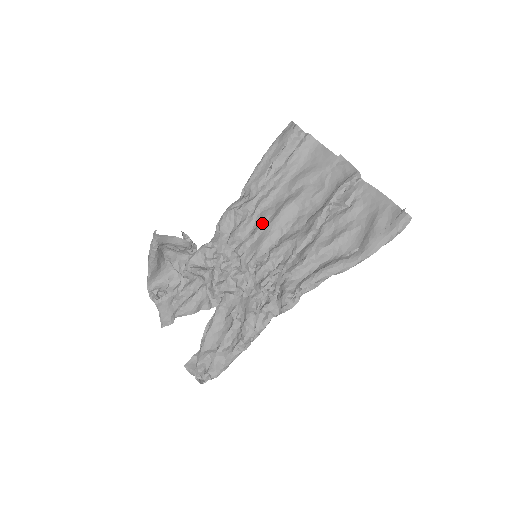
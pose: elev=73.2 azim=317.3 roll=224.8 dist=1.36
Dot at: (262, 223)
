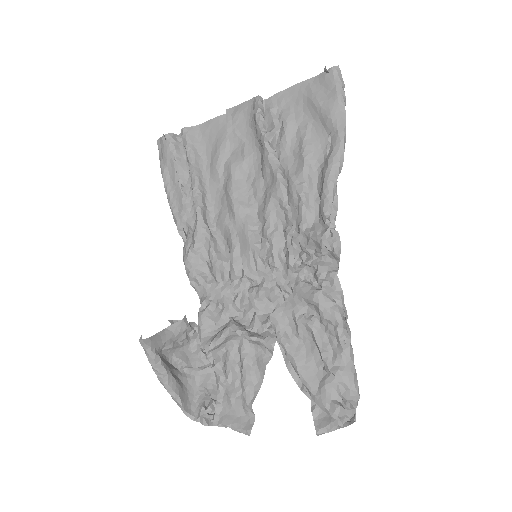
Dot at: (228, 229)
